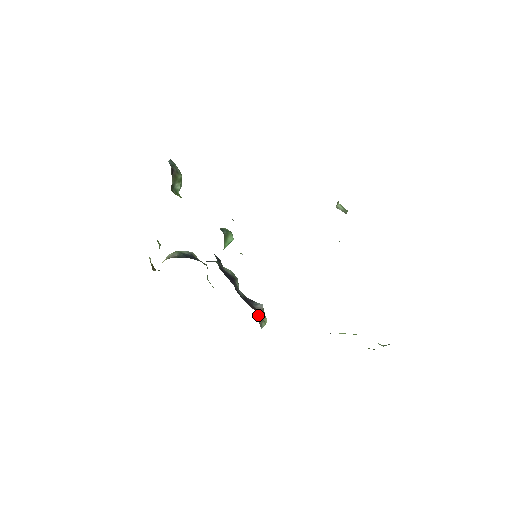
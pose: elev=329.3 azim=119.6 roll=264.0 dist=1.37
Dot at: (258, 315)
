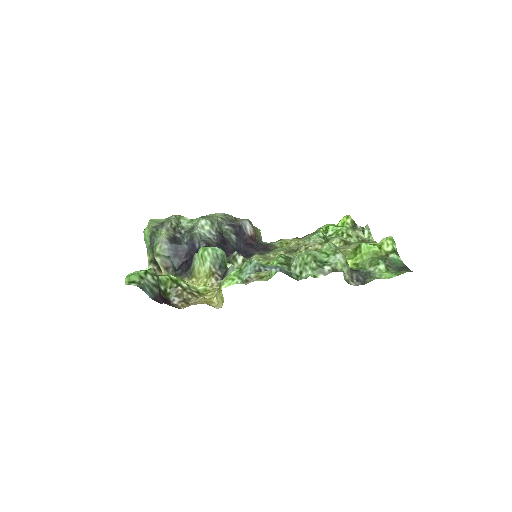
Dot at: (256, 240)
